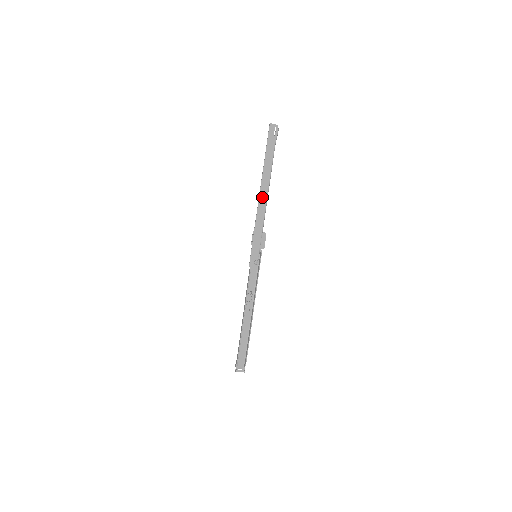
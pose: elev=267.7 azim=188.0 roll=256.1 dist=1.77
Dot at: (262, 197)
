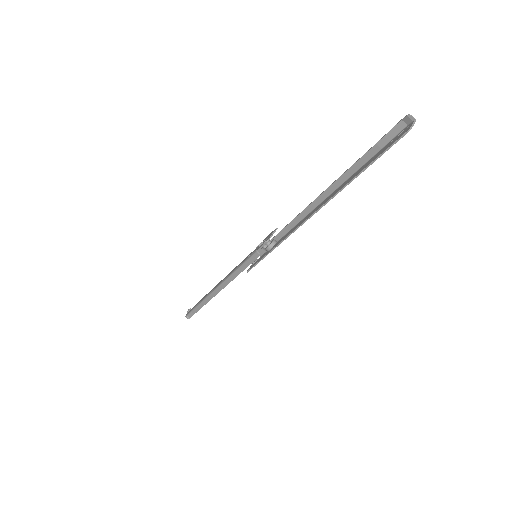
Dot at: (310, 217)
